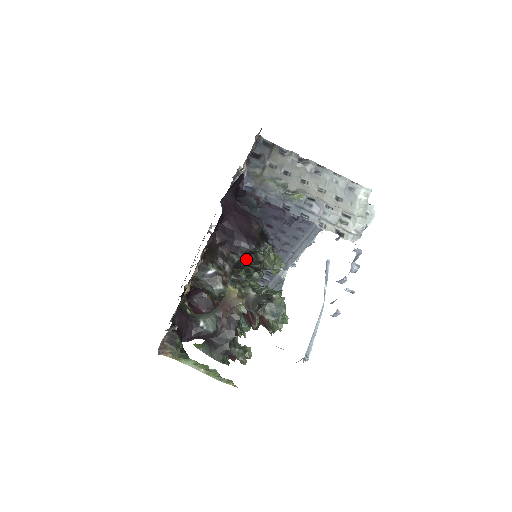
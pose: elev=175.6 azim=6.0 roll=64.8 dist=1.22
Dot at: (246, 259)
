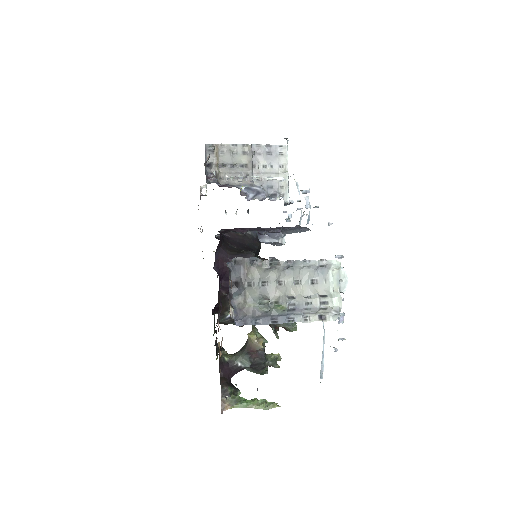
Dot at: occluded
